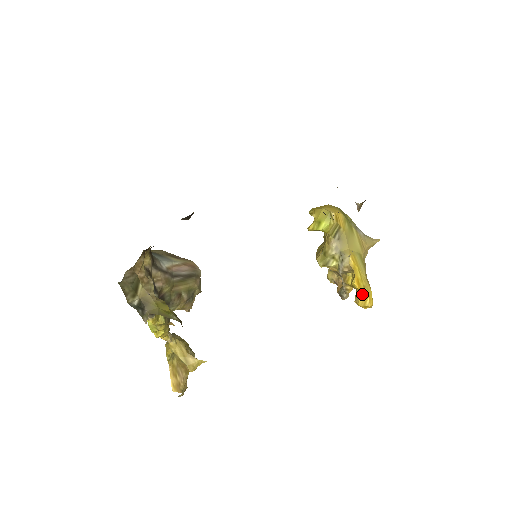
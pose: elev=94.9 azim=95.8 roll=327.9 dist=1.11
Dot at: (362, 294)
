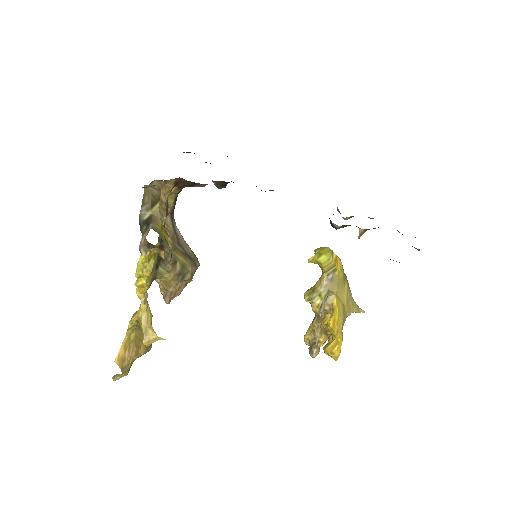
Dot at: (333, 341)
